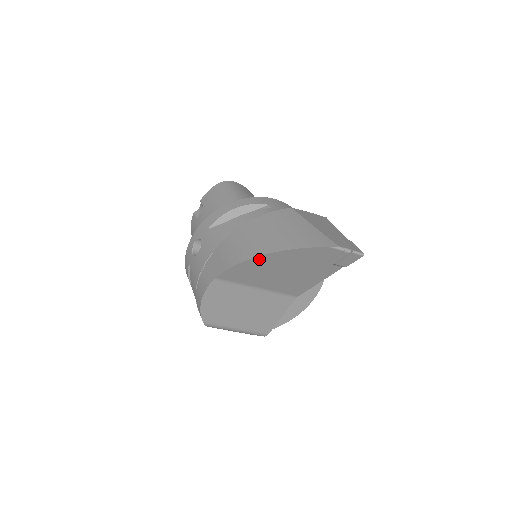
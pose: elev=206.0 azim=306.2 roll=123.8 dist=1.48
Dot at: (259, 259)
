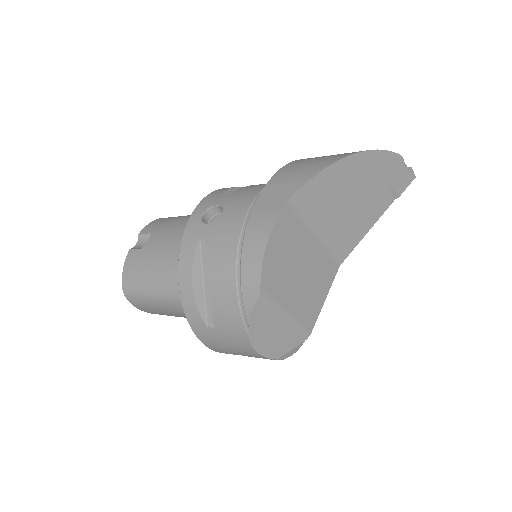
Dot at: (344, 163)
